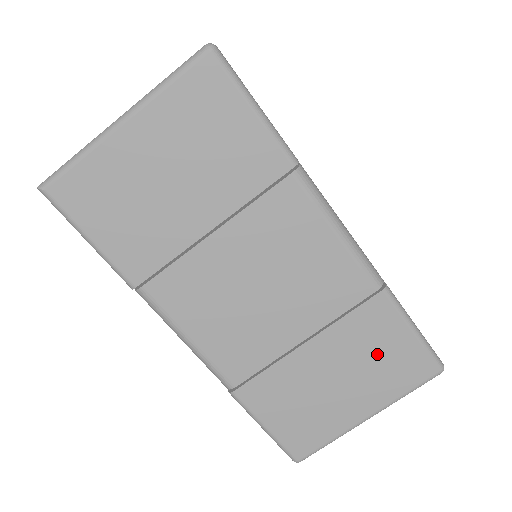
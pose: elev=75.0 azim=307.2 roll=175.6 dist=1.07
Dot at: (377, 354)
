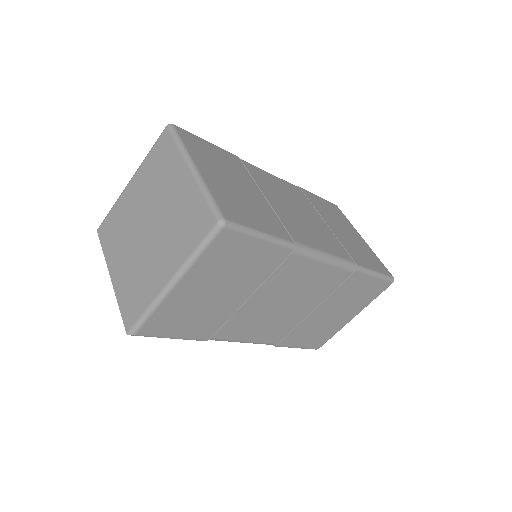
Dot at: (356, 294)
